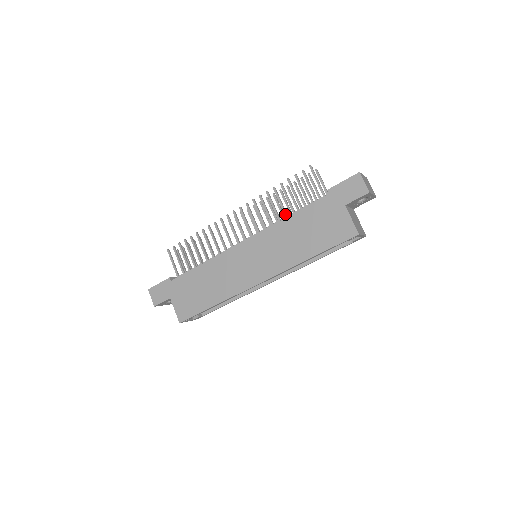
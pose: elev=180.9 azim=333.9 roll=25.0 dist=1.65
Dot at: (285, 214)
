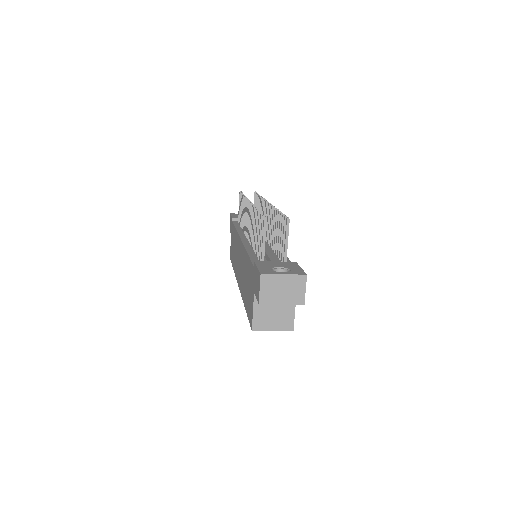
Dot at: (254, 245)
